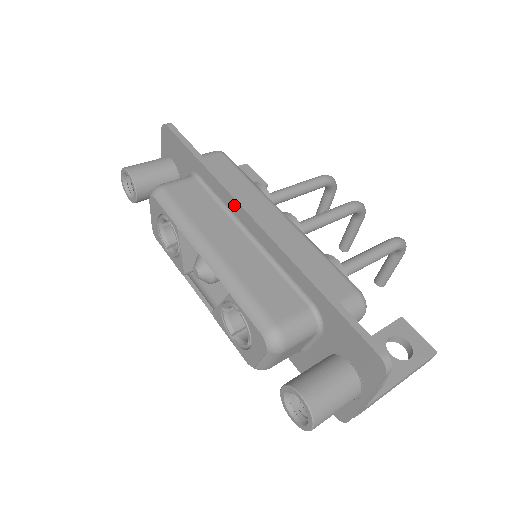
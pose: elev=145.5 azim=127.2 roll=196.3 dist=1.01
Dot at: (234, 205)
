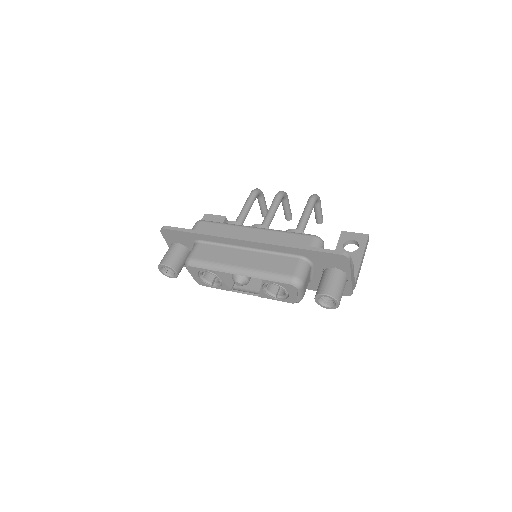
Dot at: (231, 241)
